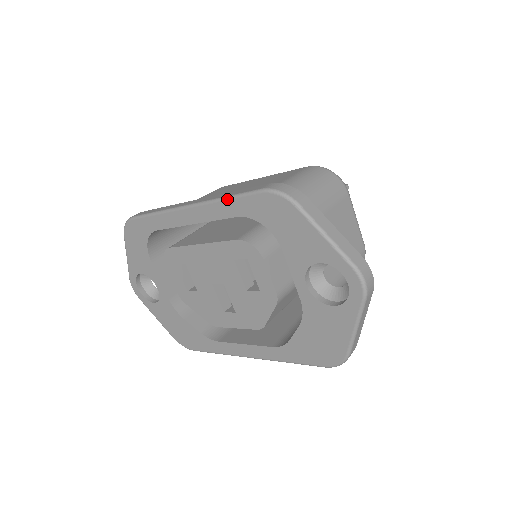
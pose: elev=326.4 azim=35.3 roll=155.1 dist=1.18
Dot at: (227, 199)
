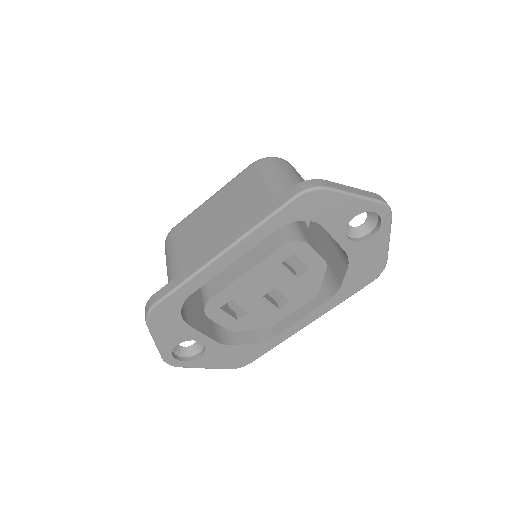
Dot at: (265, 222)
